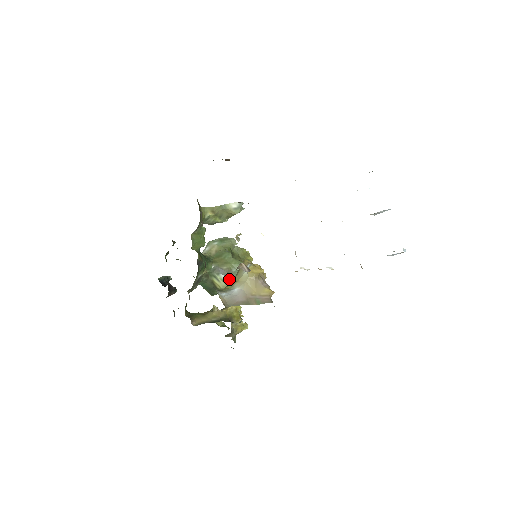
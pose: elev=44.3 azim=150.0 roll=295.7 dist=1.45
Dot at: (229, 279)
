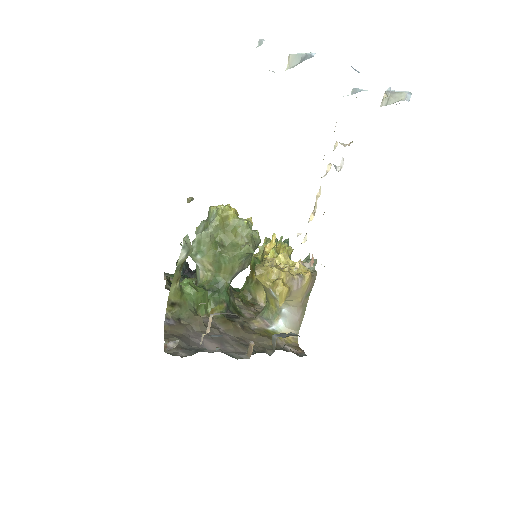
Dot at: (247, 264)
